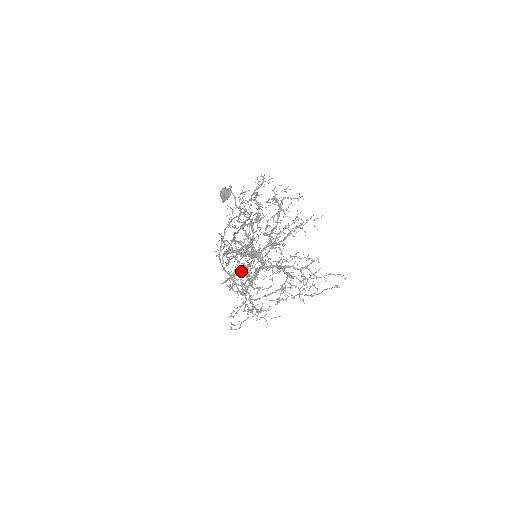
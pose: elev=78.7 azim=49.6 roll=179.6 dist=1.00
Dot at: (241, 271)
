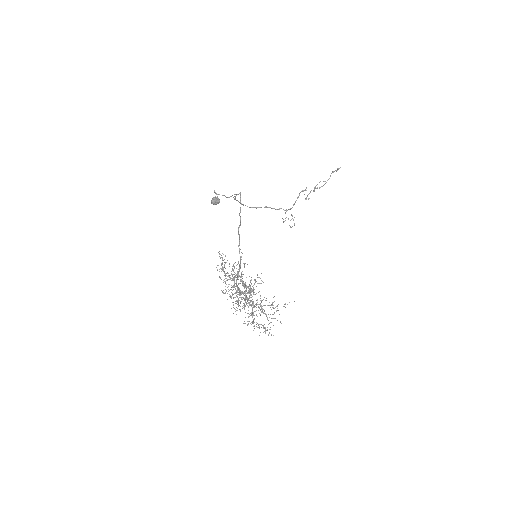
Dot at: occluded
